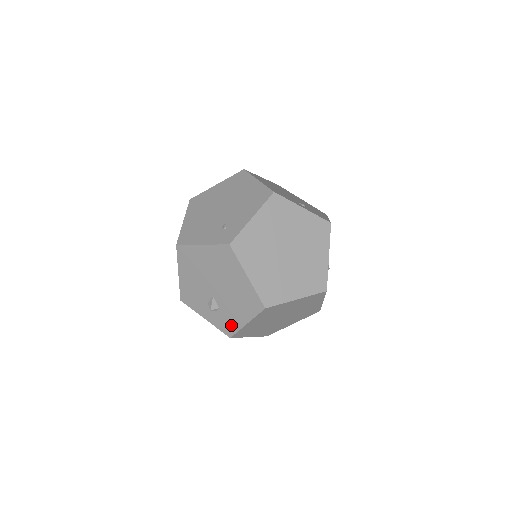
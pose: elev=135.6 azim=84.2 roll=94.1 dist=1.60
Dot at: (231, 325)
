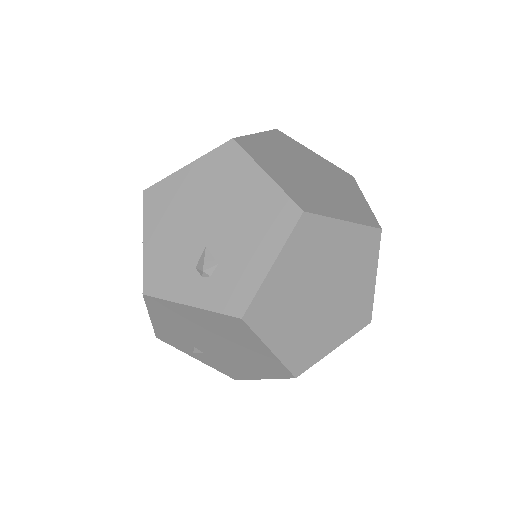
Dot at: (242, 287)
